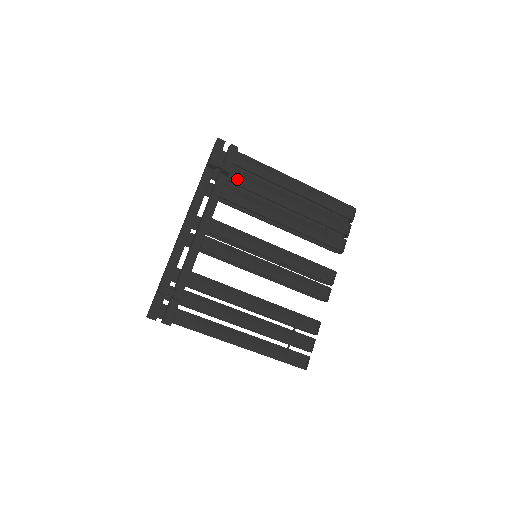
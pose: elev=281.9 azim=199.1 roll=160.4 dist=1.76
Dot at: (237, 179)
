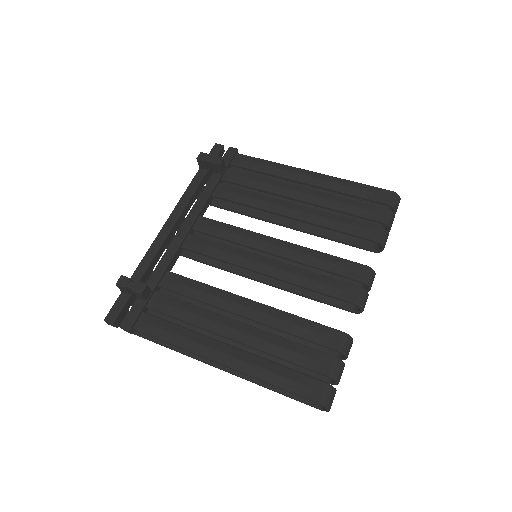
Dot at: (234, 177)
